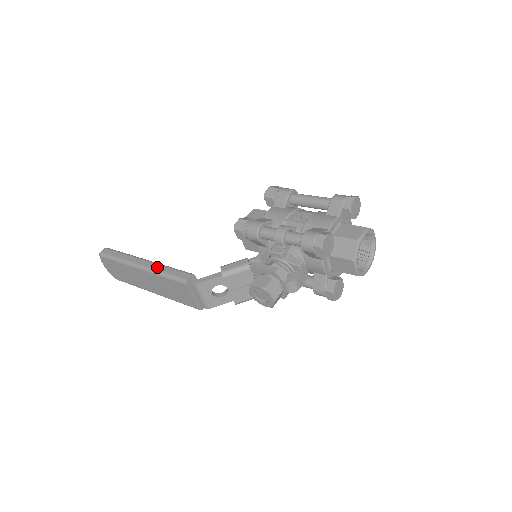
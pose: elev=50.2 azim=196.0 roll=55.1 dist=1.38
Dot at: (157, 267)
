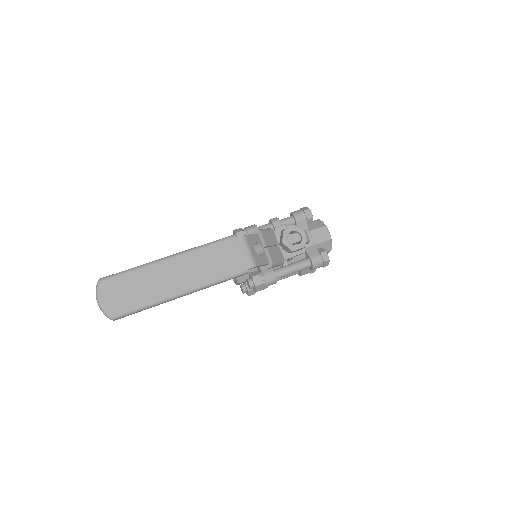
Dot at: (192, 248)
